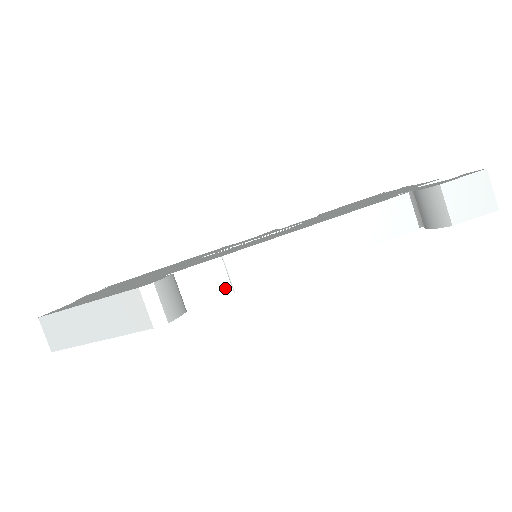
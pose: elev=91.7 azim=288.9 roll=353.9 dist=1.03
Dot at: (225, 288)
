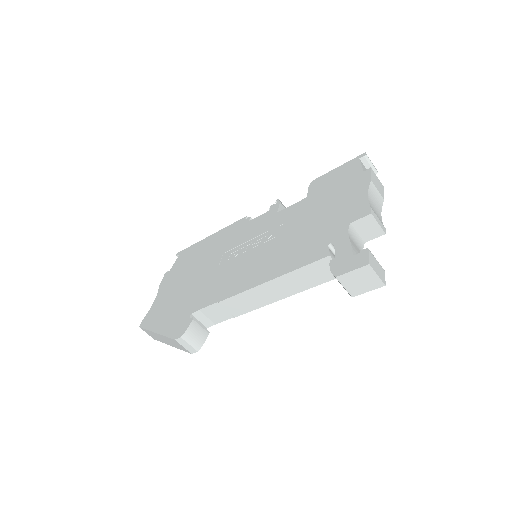
Dot at: (228, 316)
